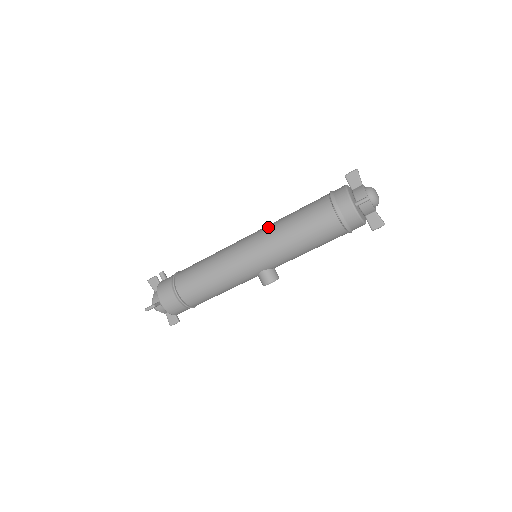
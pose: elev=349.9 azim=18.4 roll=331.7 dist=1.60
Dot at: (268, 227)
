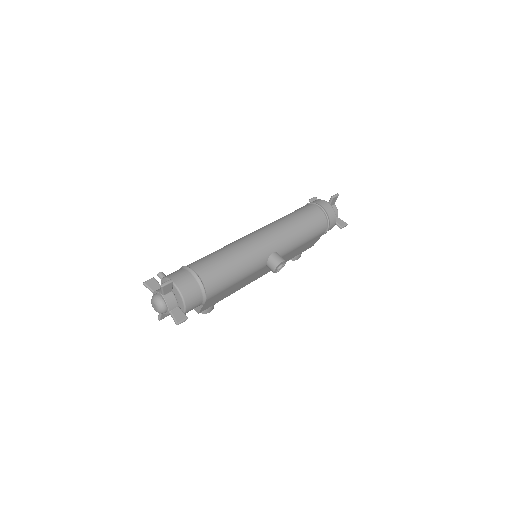
Dot at: occluded
